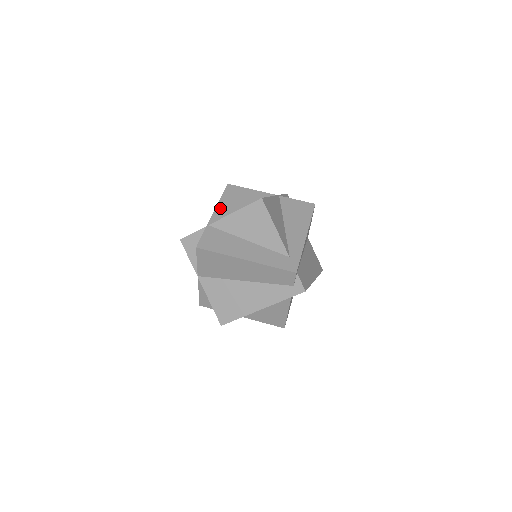
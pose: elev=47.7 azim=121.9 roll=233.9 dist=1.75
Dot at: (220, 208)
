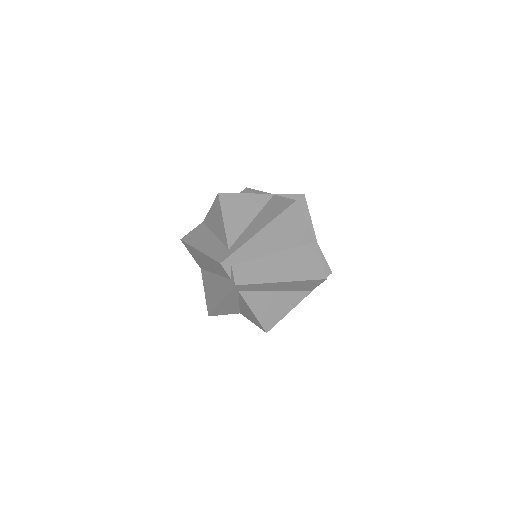
Dot at: occluded
